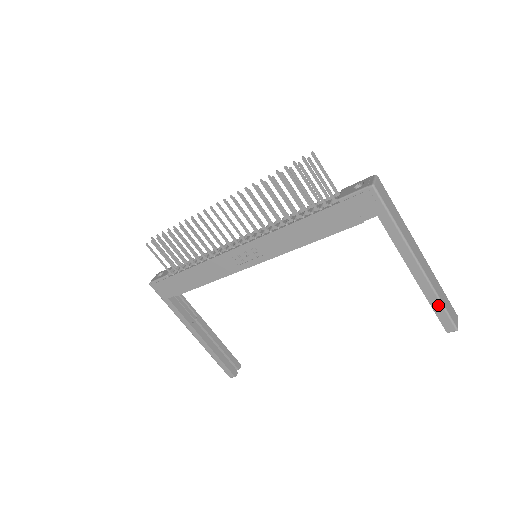
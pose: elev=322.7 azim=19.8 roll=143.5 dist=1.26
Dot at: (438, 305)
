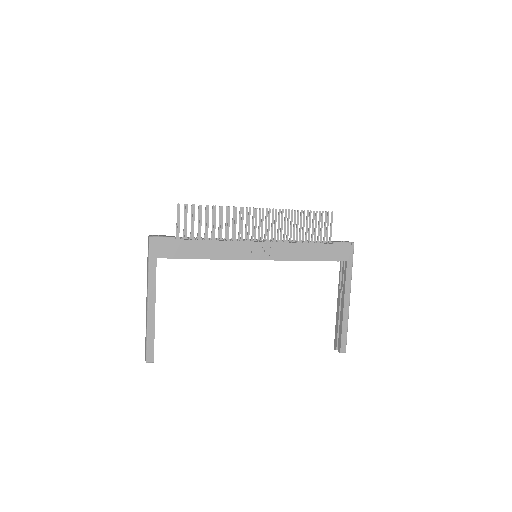
Dot at: (345, 330)
